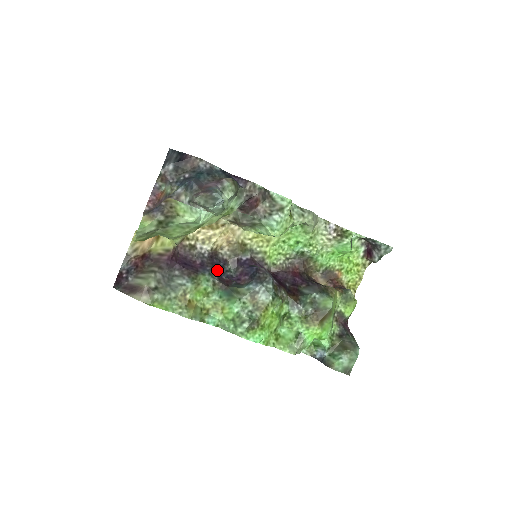
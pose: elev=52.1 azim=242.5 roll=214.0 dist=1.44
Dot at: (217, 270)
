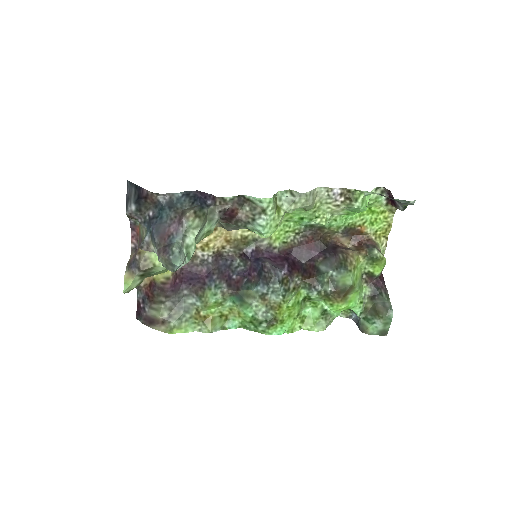
Dot at: (224, 274)
